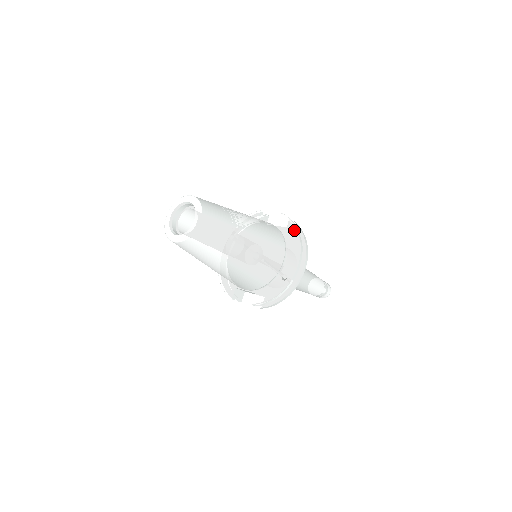
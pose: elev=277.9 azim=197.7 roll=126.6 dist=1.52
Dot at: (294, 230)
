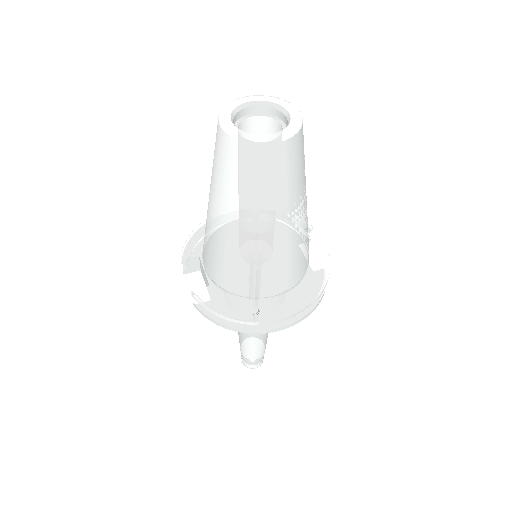
Dot at: (322, 283)
